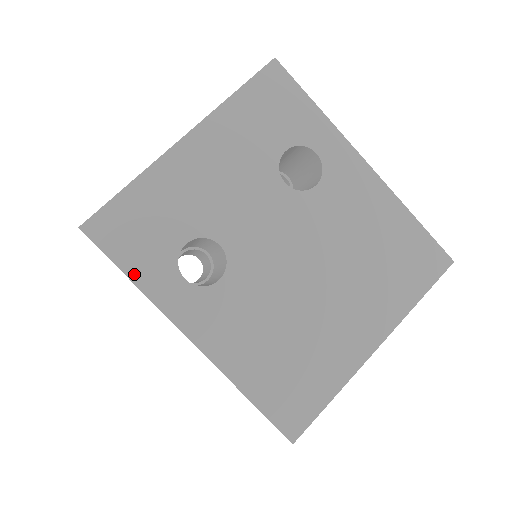
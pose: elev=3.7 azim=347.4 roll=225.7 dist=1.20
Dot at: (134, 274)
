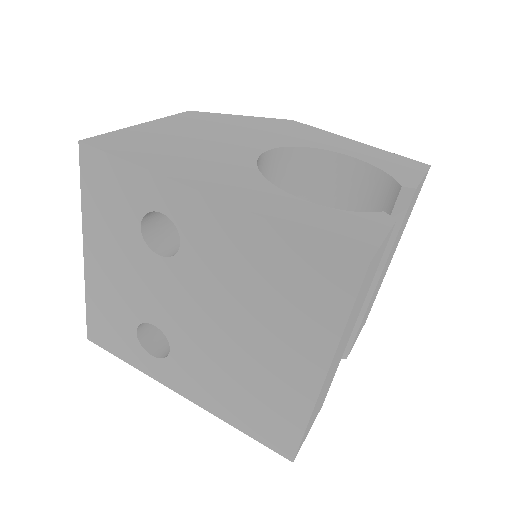
Dot at: (127, 359)
